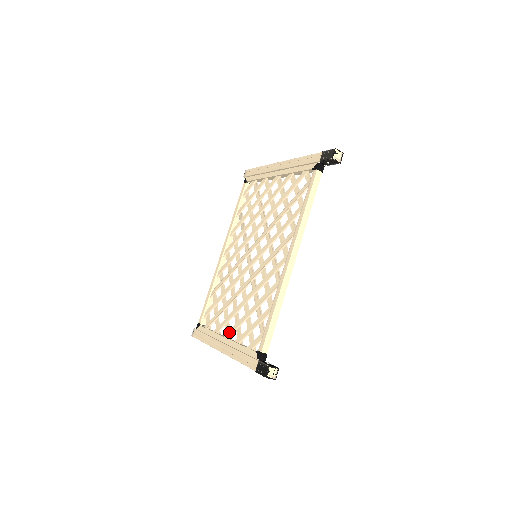
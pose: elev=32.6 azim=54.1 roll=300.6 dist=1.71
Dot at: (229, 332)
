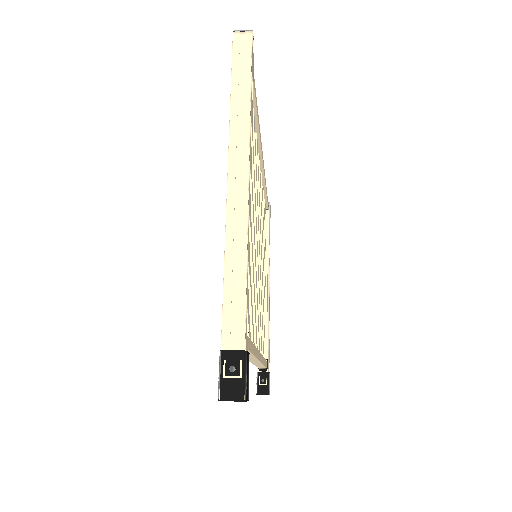
Dot at: occluded
